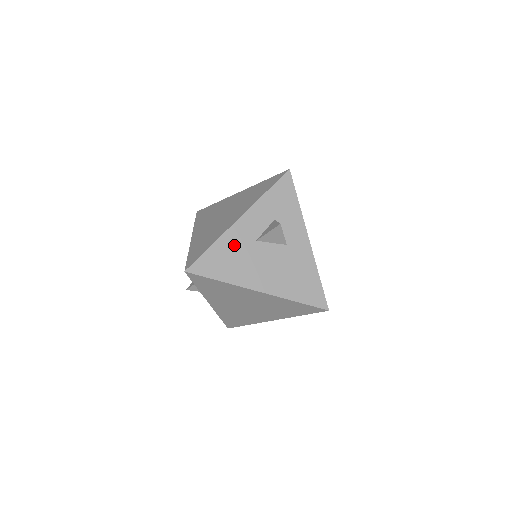
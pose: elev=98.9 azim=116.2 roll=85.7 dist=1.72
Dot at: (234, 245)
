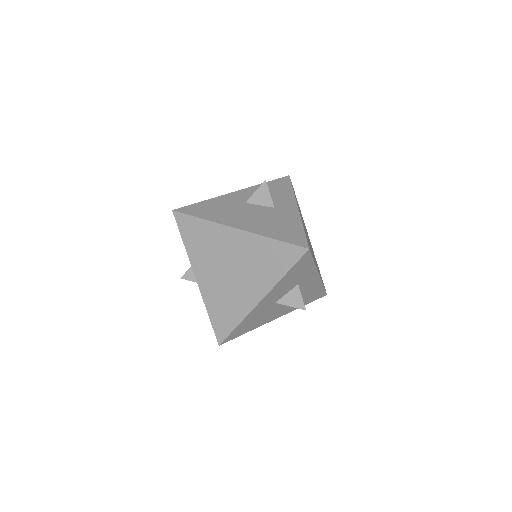
Dot at: (224, 203)
